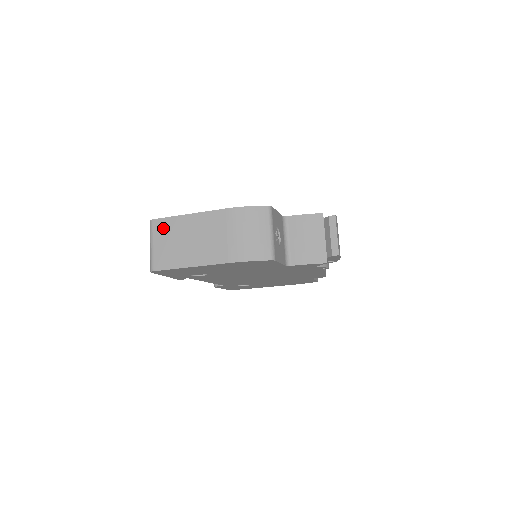
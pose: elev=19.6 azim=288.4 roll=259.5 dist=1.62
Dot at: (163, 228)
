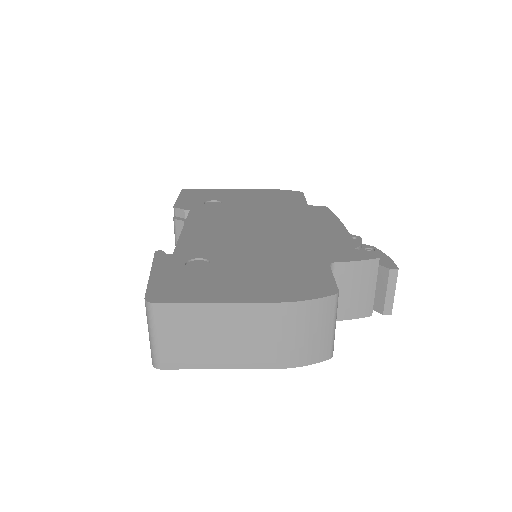
Dot at: (173, 317)
